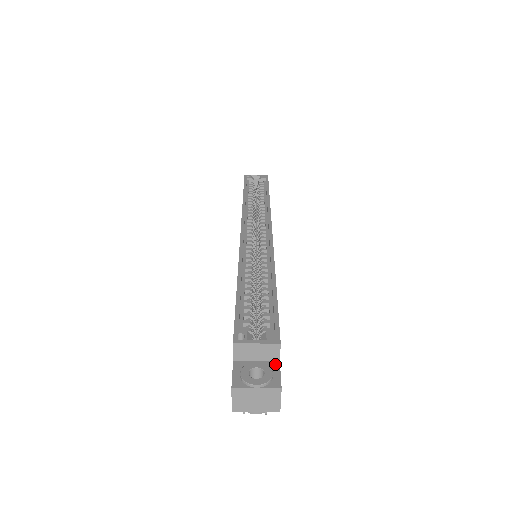
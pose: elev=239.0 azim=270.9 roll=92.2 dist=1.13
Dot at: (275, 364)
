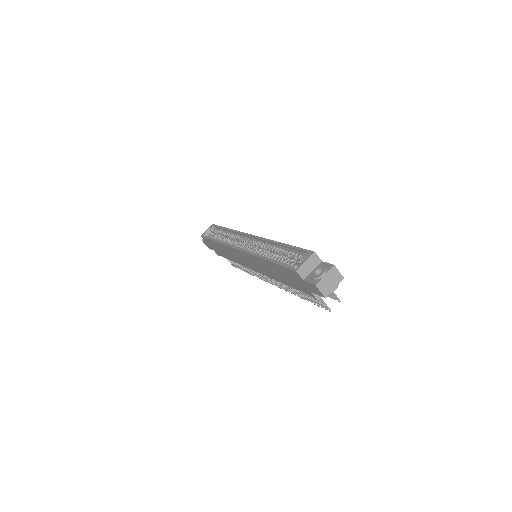
Dot at: (321, 263)
